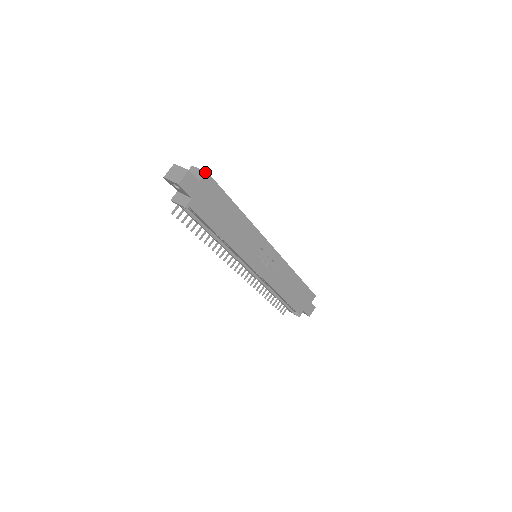
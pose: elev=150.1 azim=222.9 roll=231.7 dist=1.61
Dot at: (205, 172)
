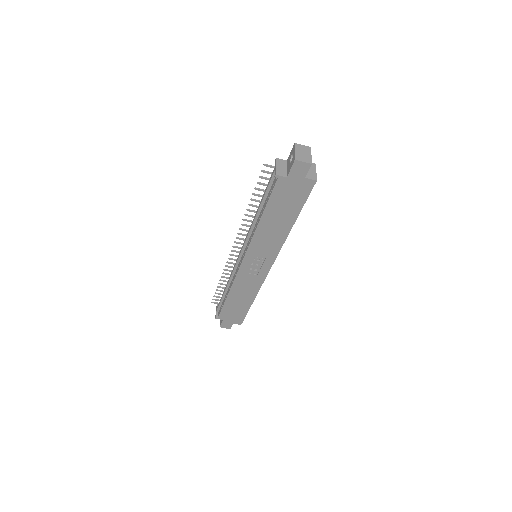
Dot at: (316, 179)
